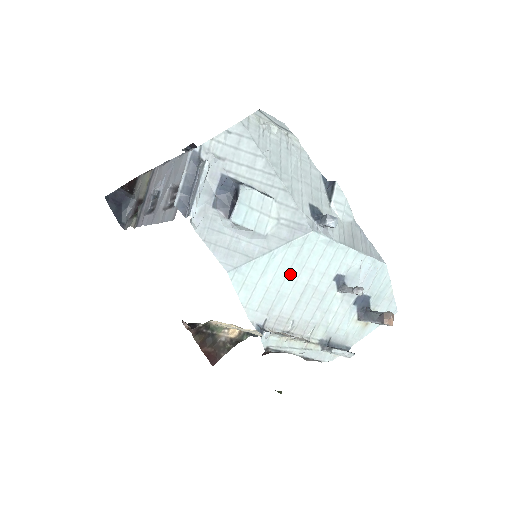
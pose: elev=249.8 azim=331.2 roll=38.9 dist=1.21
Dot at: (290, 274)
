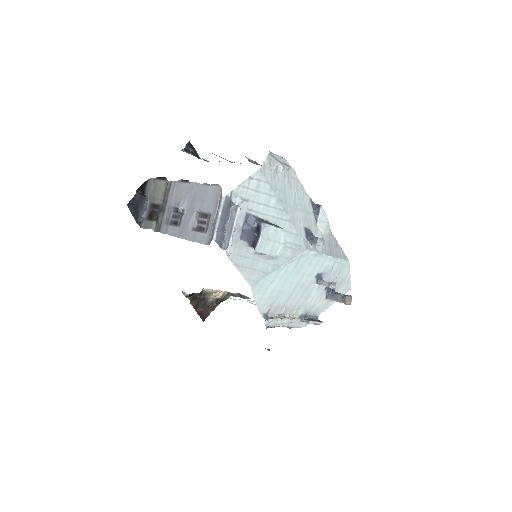
Dot at: (289, 279)
